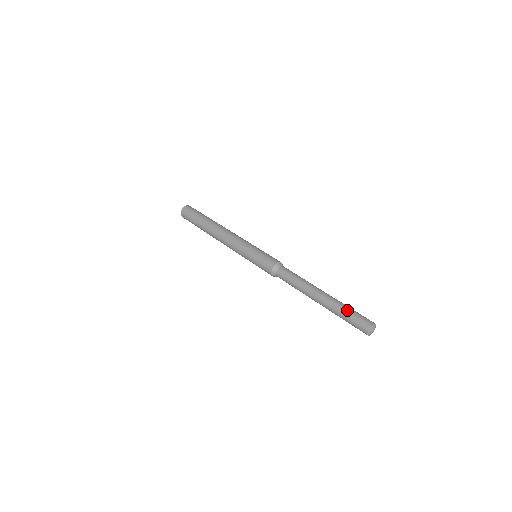
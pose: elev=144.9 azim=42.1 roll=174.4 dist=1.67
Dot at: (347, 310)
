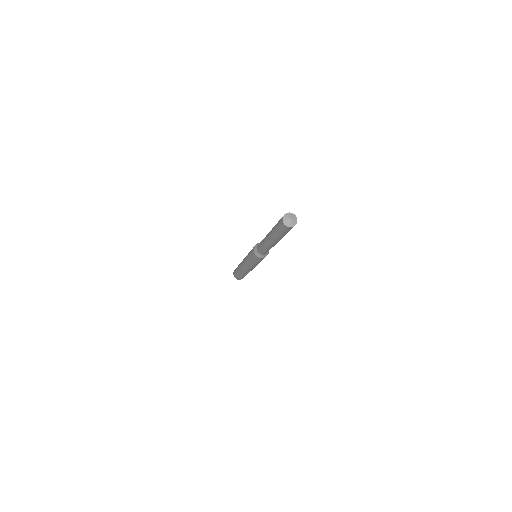
Dot at: (275, 225)
